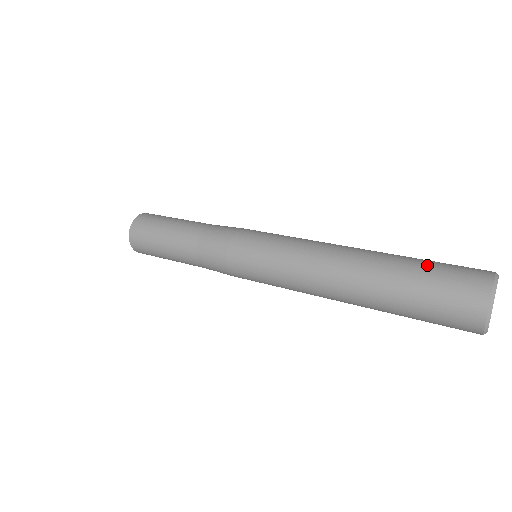
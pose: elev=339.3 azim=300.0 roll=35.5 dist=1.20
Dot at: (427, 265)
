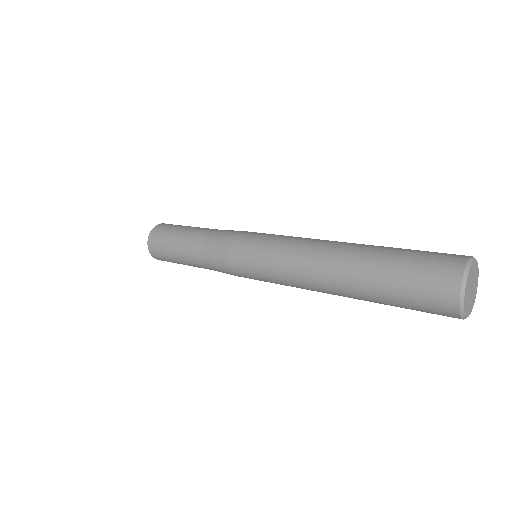
Dot at: (397, 275)
